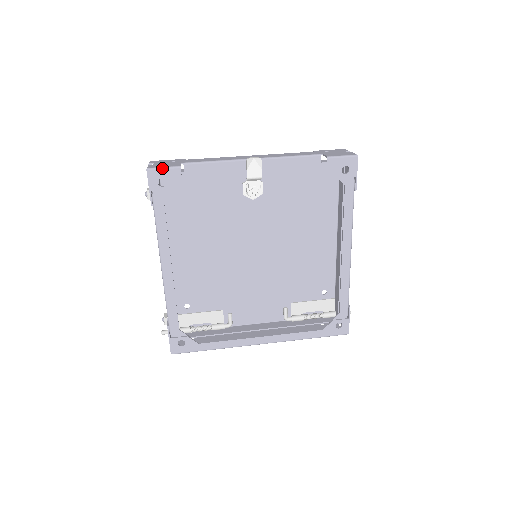
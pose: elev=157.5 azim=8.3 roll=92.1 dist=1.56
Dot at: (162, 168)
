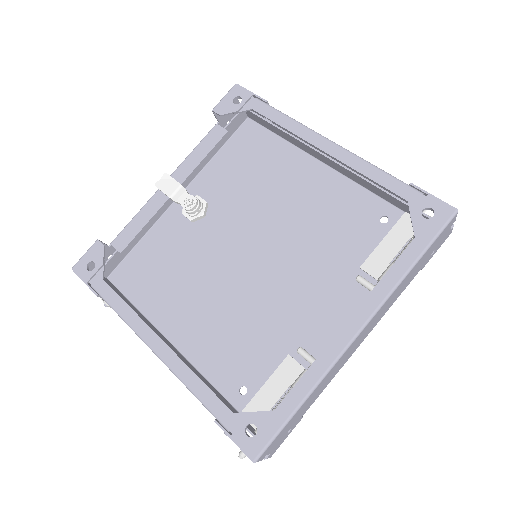
Dot at: (83, 255)
